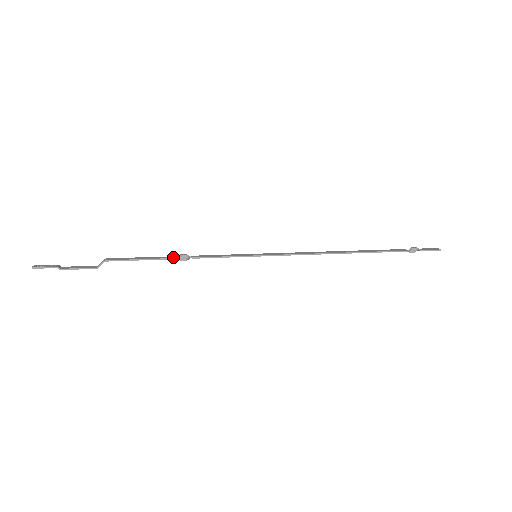
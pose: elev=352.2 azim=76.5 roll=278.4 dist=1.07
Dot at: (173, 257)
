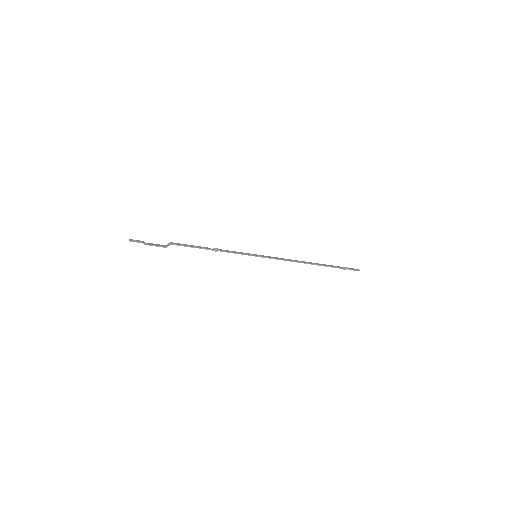
Dot at: (210, 248)
